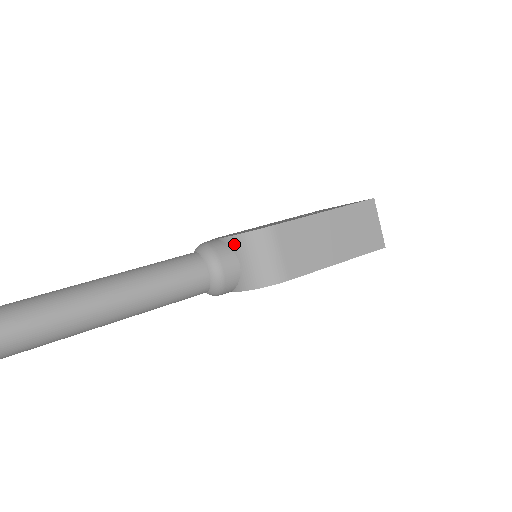
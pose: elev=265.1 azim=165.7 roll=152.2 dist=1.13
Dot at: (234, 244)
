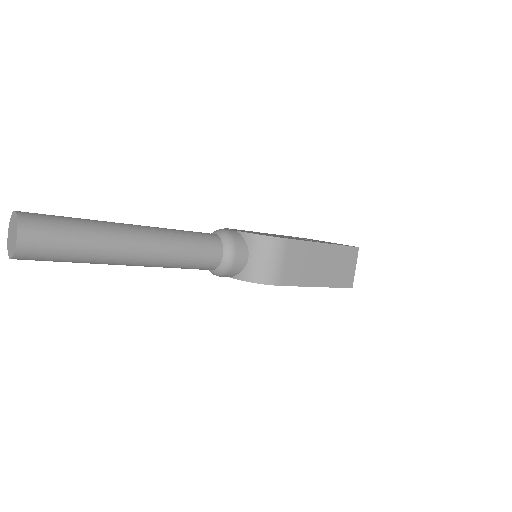
Dot at: (250, 240)
